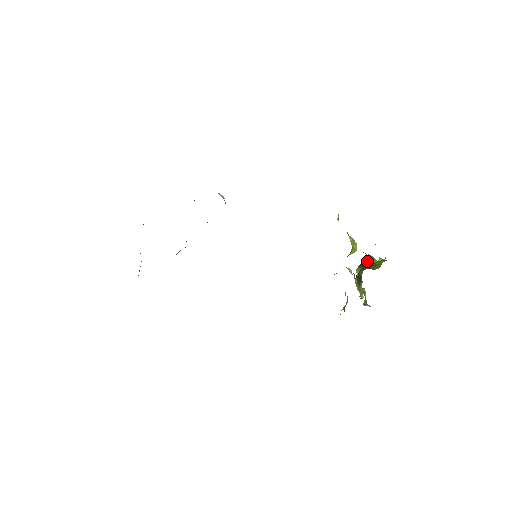
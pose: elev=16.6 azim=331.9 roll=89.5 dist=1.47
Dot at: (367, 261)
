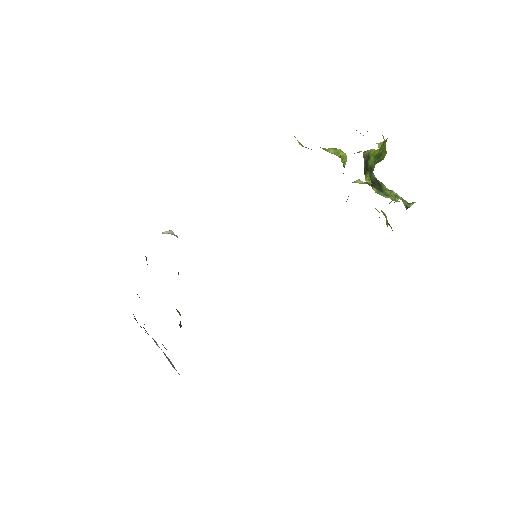
Dot at: (368, 160)
